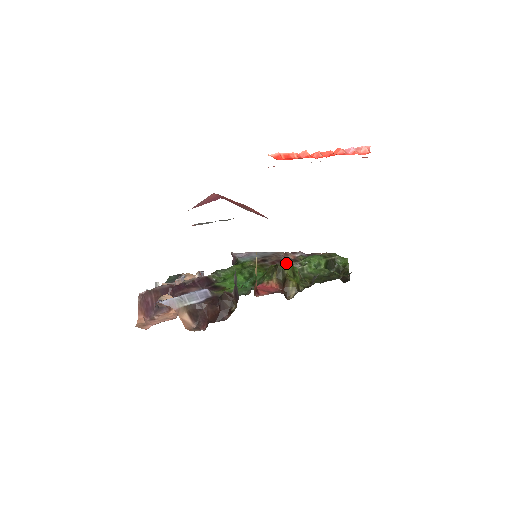
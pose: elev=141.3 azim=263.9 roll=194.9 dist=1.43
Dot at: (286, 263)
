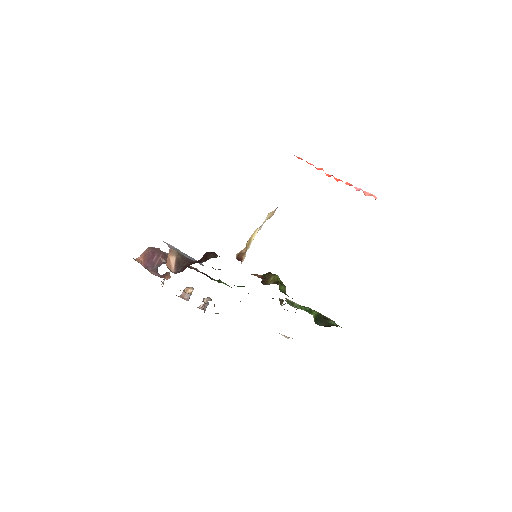
Dot at: occluded
